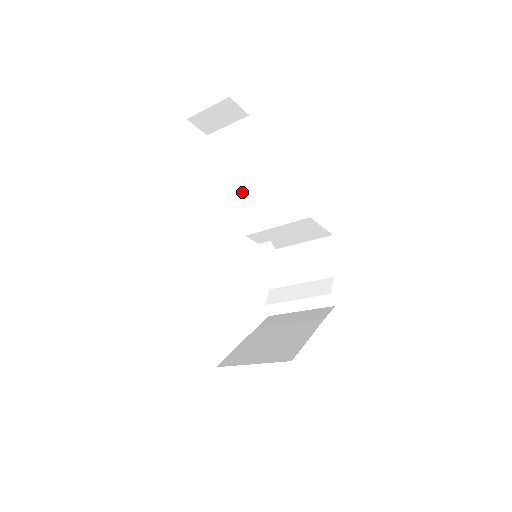
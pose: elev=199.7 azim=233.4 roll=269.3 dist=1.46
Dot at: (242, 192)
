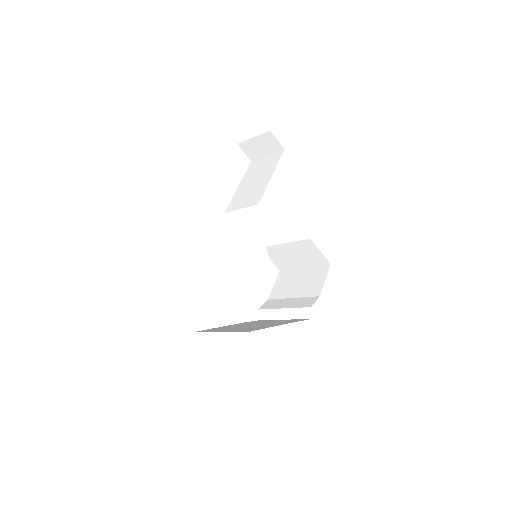
Dot at: (257, 200)
